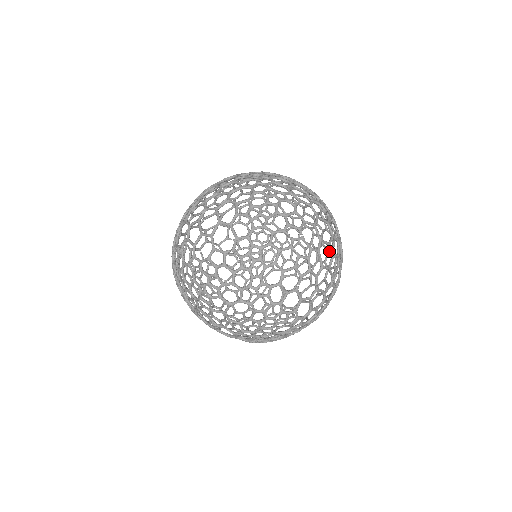
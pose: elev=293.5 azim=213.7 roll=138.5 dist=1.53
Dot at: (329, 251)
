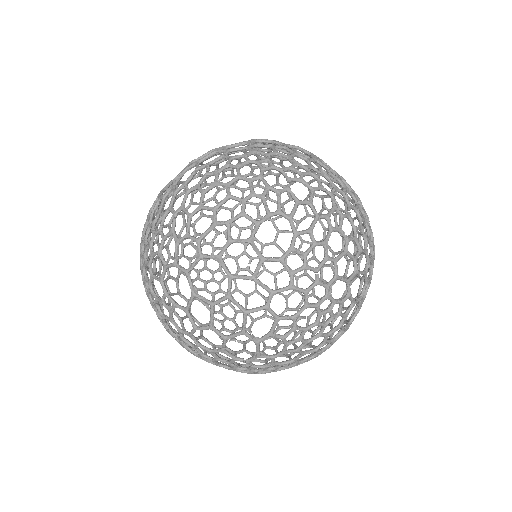
Dot at: (338, 232)
